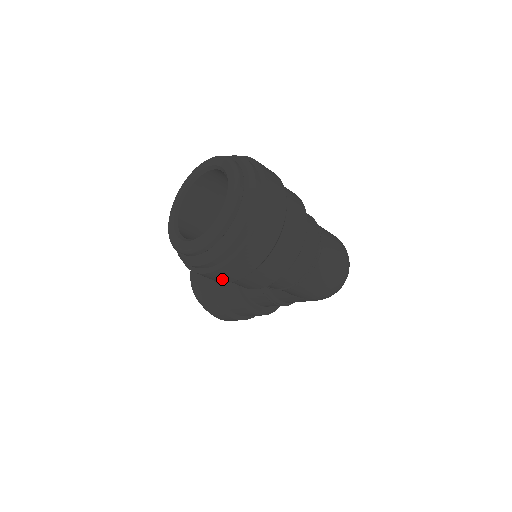
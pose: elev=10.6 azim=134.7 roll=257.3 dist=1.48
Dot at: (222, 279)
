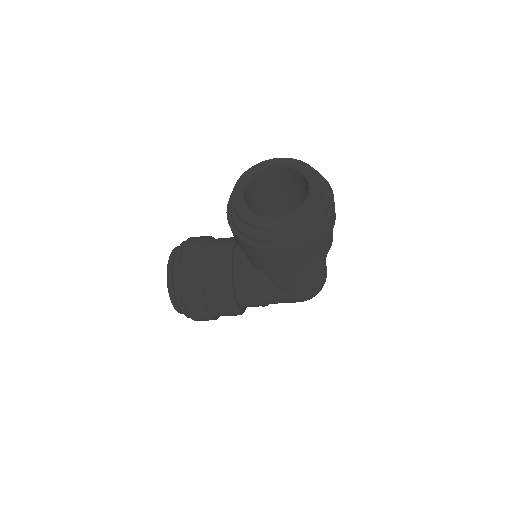
Dot at: (282, 258)
